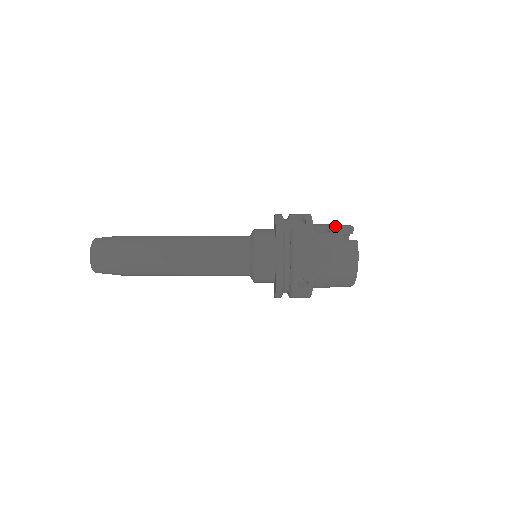
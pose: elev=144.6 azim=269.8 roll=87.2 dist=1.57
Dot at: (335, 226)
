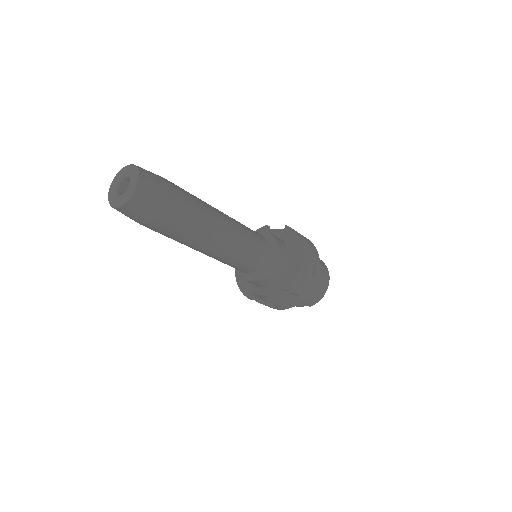
Dot at: occluded
